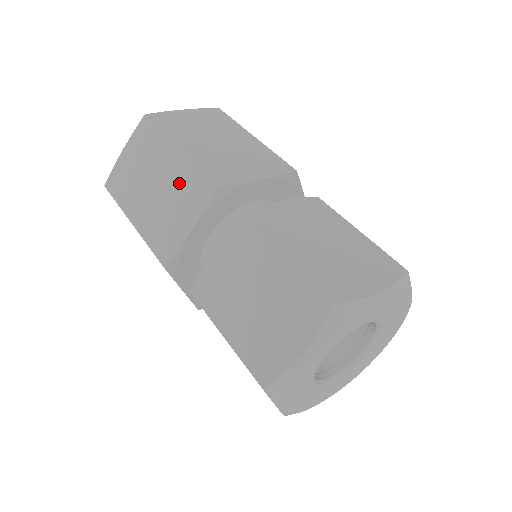
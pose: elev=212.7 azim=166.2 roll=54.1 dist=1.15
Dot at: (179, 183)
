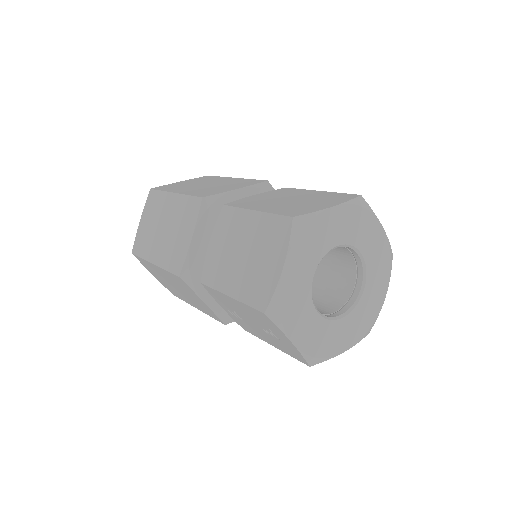
Dot at: (178, 214)
